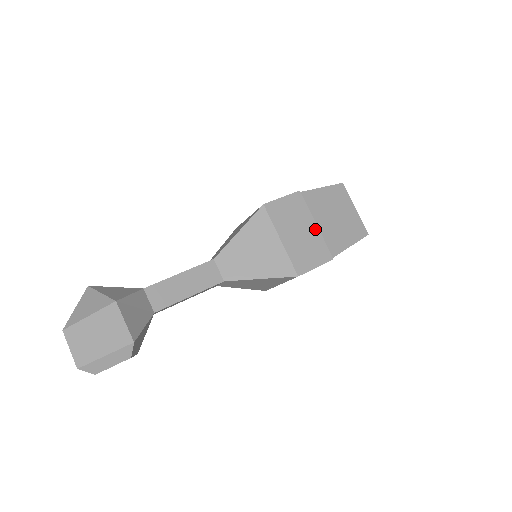
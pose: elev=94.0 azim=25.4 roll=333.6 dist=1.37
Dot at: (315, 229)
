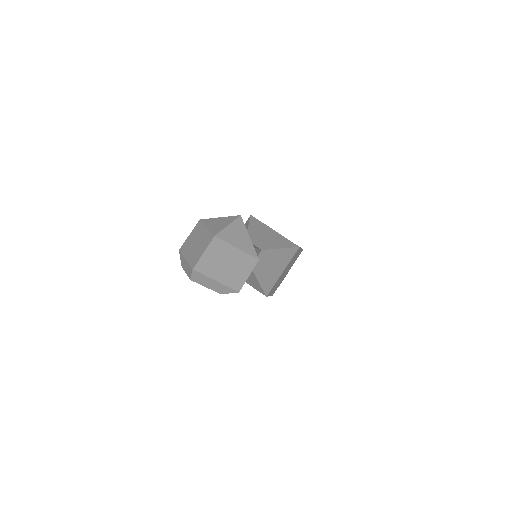
Dot at: occluded
